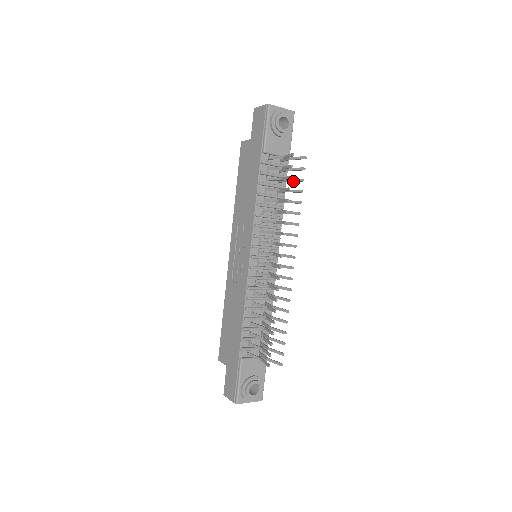
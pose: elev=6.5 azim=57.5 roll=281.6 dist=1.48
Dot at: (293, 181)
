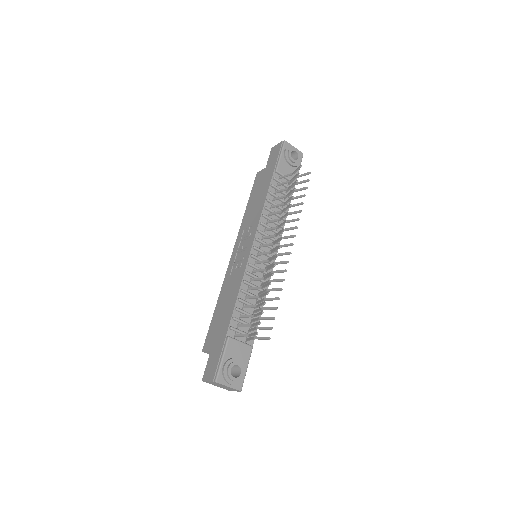
Dot at: occluded
